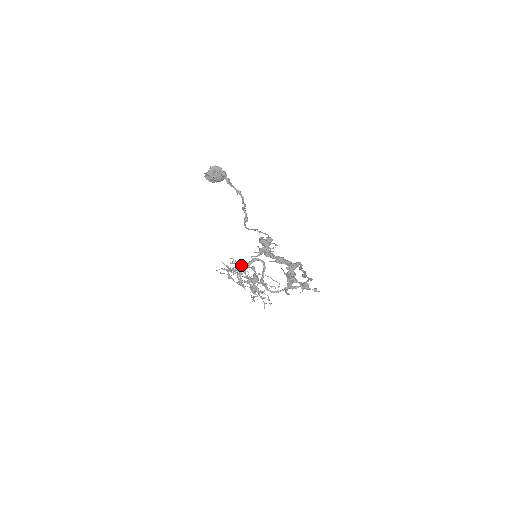
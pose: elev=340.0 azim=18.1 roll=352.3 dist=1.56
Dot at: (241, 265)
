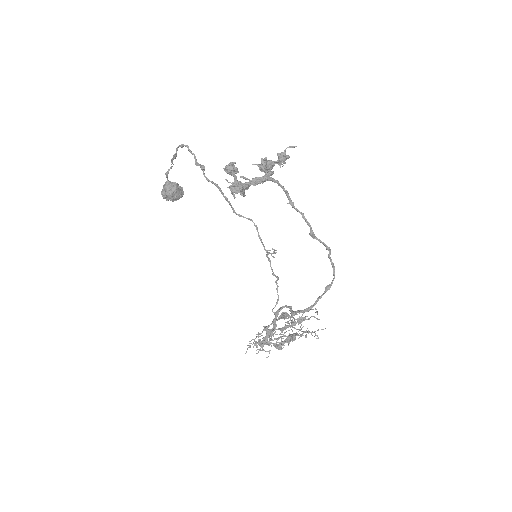
Dot at: (267, 327)
